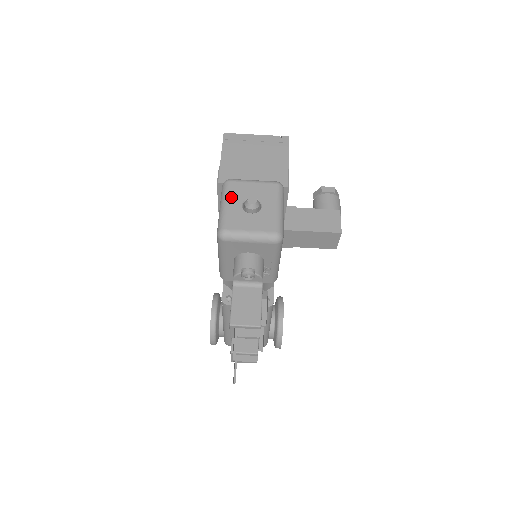
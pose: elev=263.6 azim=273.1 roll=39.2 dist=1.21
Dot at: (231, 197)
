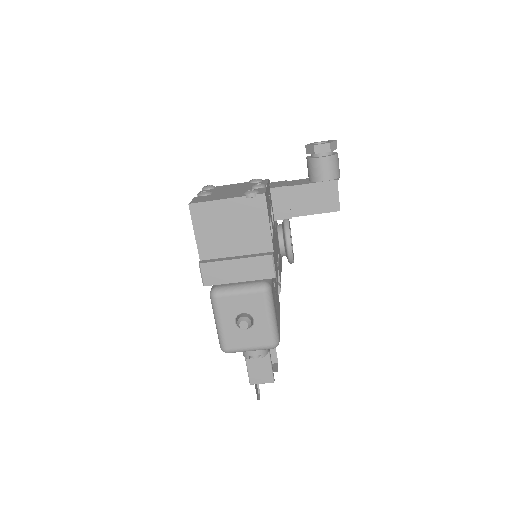
Dot at: (223, 316)
